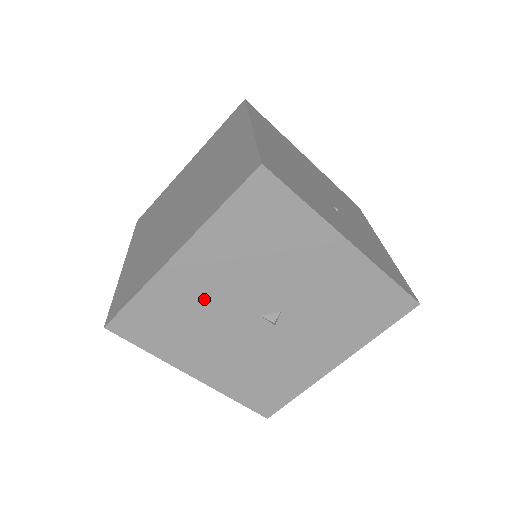
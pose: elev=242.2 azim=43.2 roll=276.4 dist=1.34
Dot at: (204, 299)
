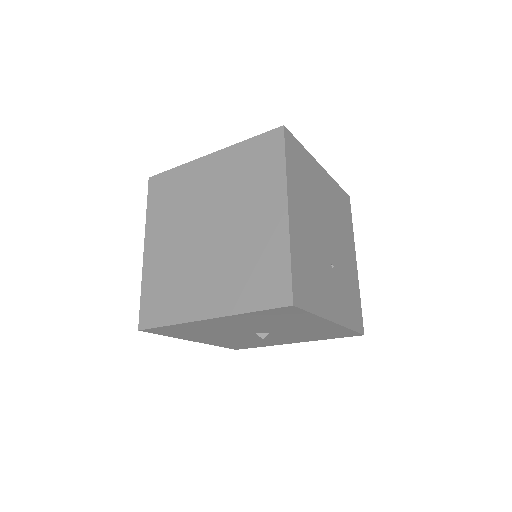
Dot at: (218, 328)
